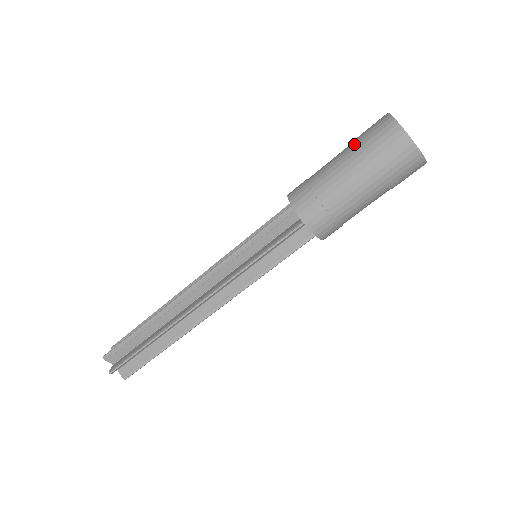
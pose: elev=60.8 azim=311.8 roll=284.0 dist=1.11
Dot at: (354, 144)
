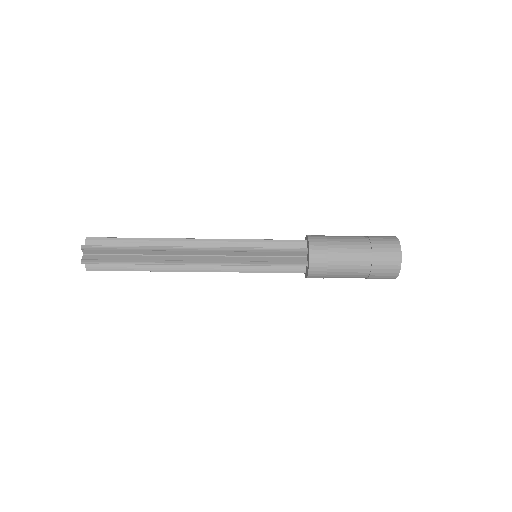
Dot at: (370, 266)
